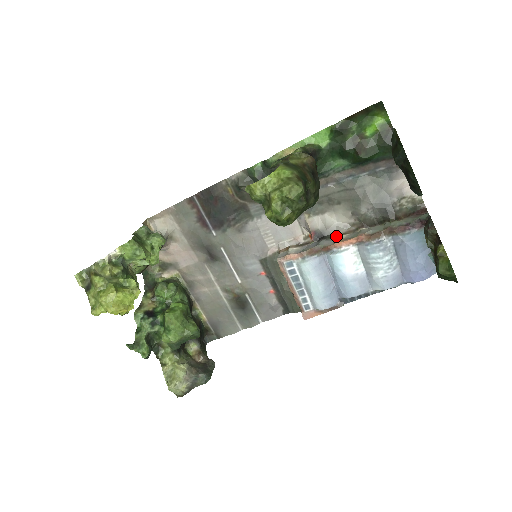
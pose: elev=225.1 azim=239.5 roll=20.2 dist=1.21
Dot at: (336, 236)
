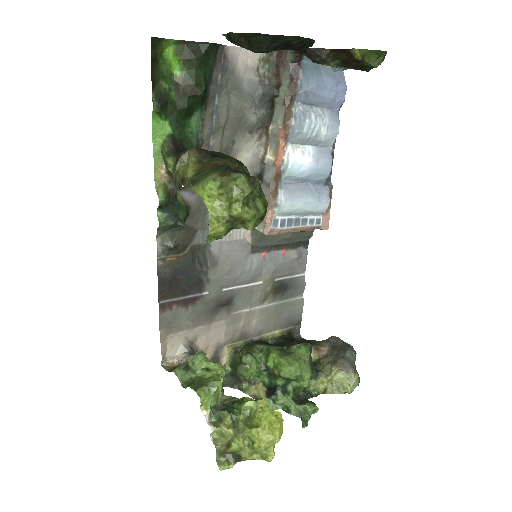
Dot at: (265, 161)
